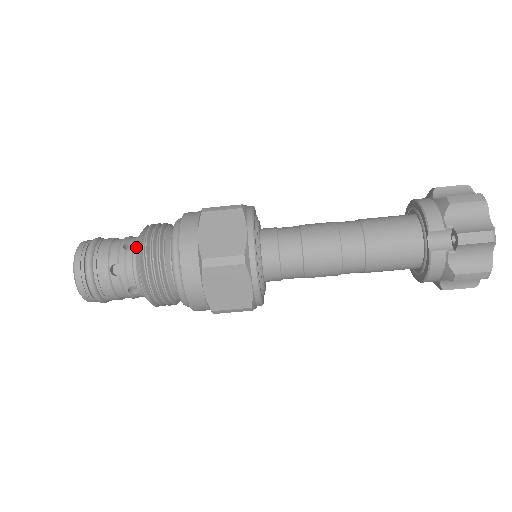
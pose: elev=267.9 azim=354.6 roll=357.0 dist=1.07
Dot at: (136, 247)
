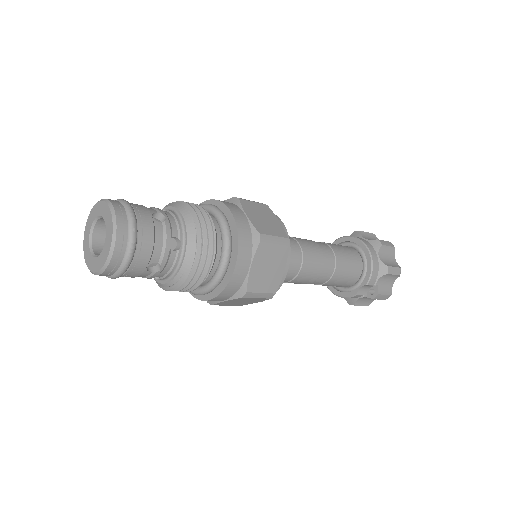
Dot at: (186, 254)
